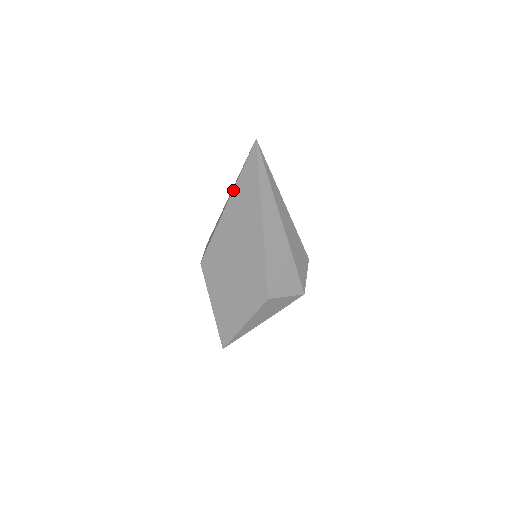
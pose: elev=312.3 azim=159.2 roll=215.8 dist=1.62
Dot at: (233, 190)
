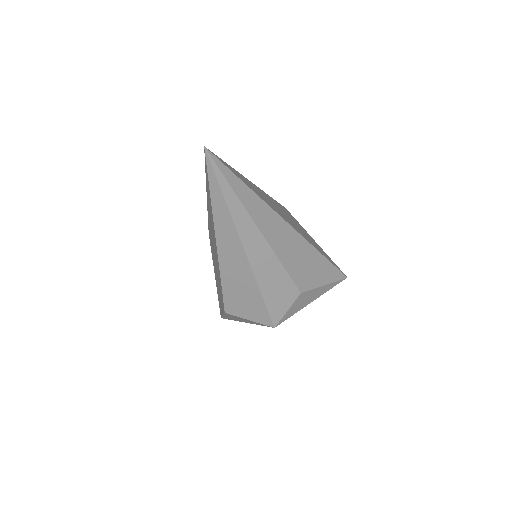
Dot at: (206, 186)
